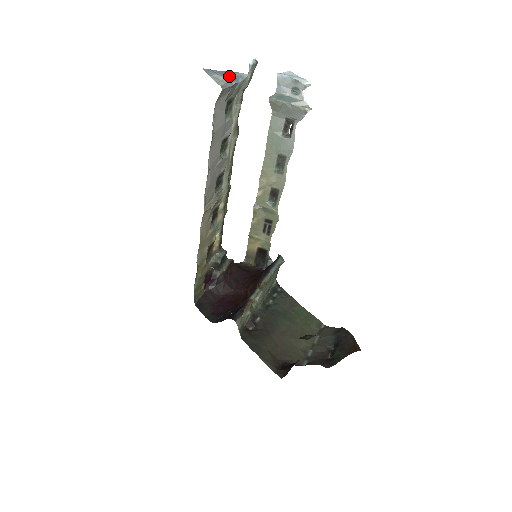
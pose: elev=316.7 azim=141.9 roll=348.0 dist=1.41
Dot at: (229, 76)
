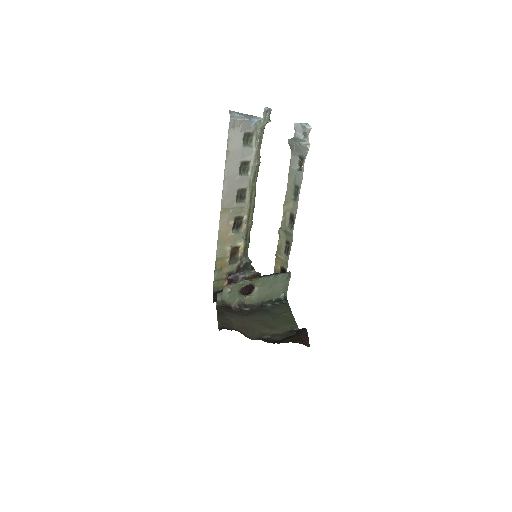
Dot at: (247, 116)
